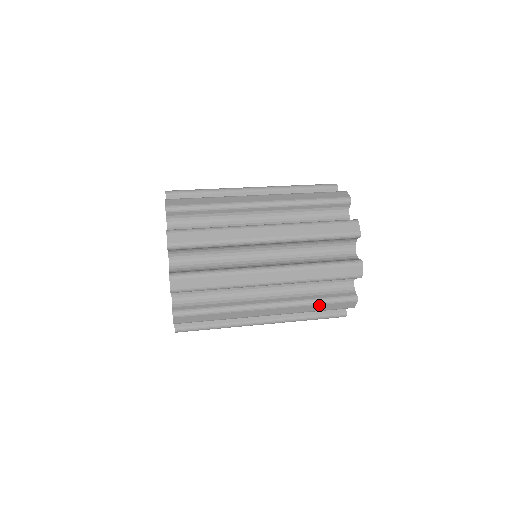
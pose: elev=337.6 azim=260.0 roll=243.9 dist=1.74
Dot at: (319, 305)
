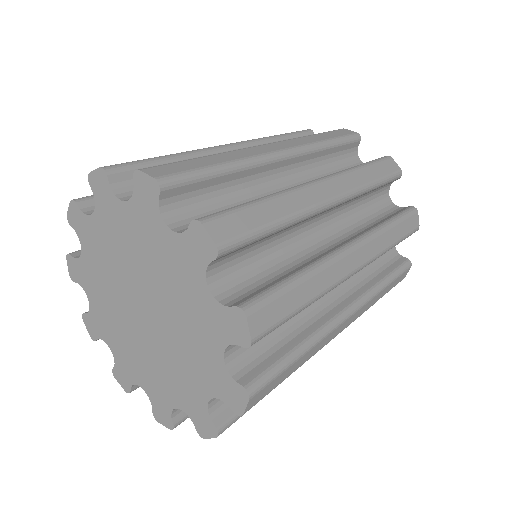
Dot at: (353, 321)
